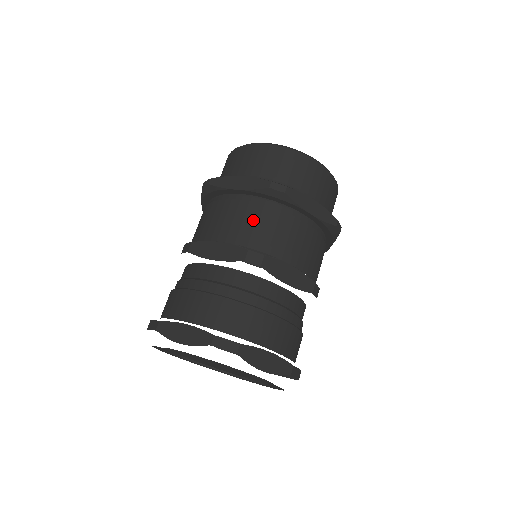
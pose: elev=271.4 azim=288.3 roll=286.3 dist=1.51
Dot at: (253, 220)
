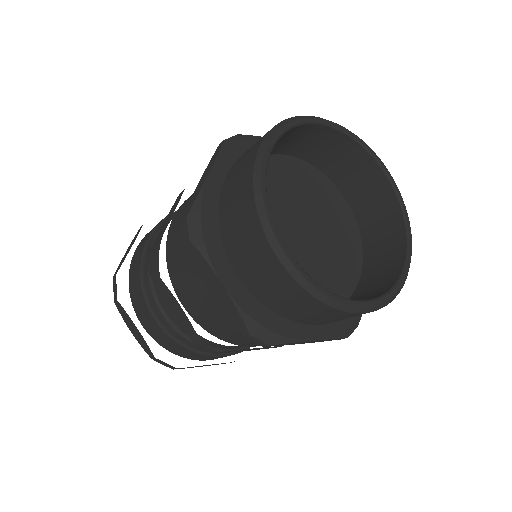
Dot at: (221, 322)
